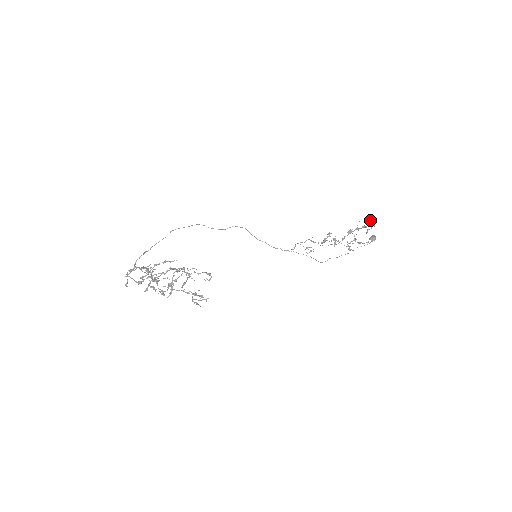
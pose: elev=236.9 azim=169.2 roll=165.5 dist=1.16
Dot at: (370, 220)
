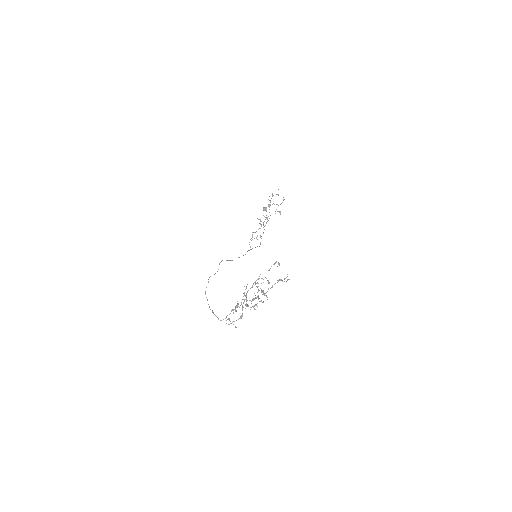
Dot at: occluded
